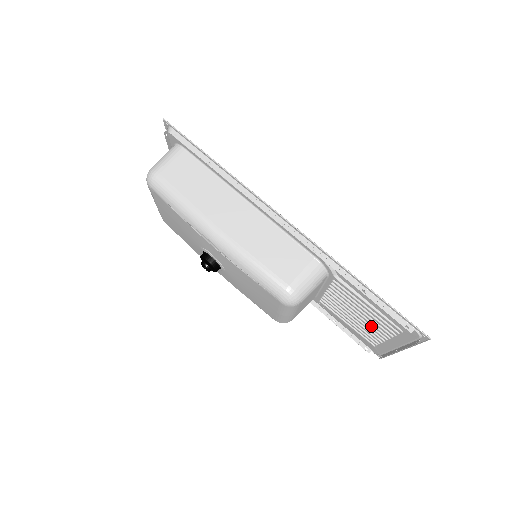
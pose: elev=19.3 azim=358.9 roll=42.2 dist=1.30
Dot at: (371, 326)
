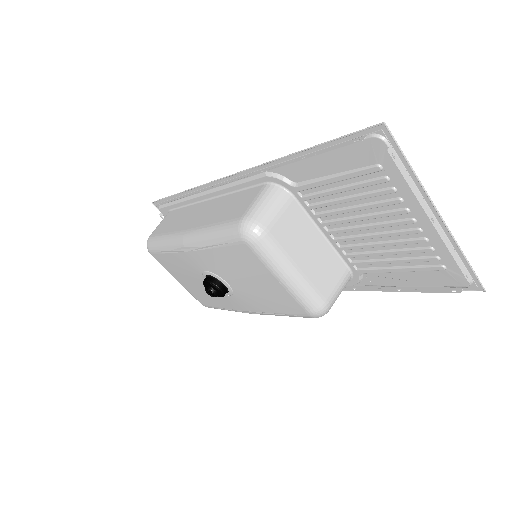
Dot at: (387, 222)
